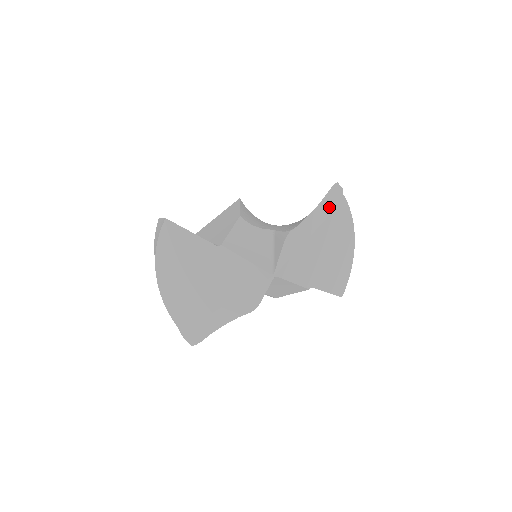
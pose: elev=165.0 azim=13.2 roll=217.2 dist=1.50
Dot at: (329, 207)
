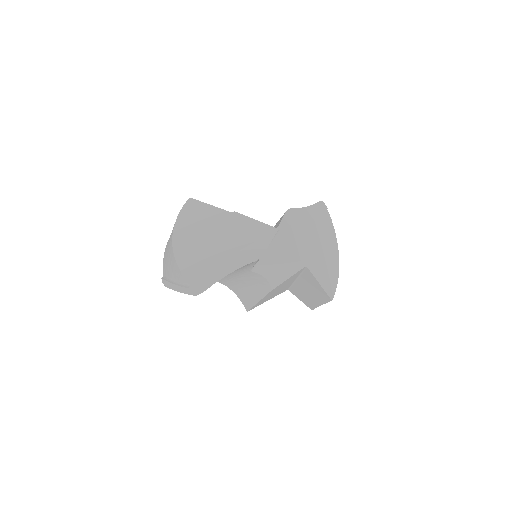
Dot at: (318, 212)
